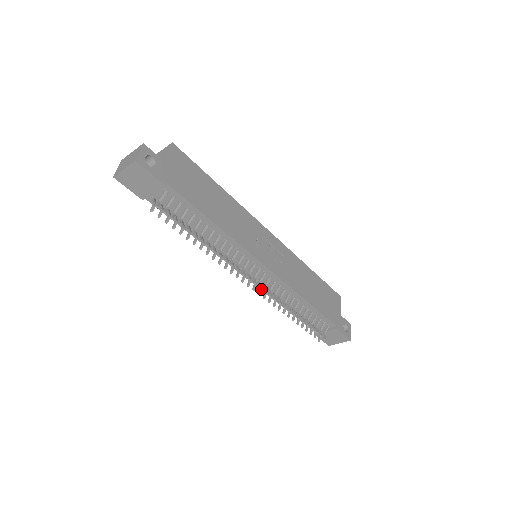
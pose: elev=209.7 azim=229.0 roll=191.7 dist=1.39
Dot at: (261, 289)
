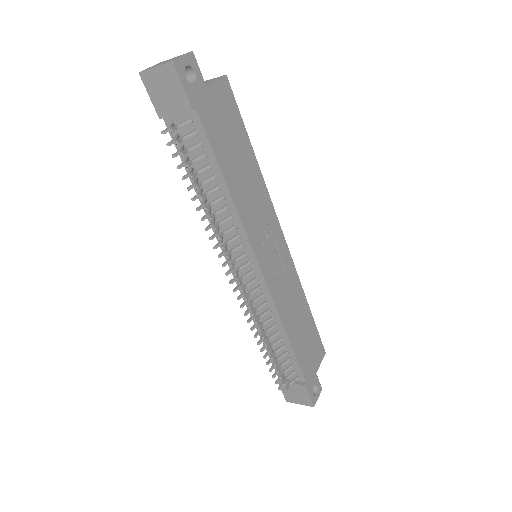
Dot at: (243, 295)
